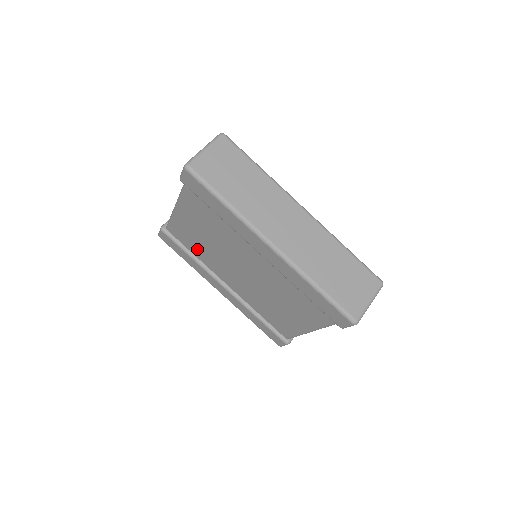
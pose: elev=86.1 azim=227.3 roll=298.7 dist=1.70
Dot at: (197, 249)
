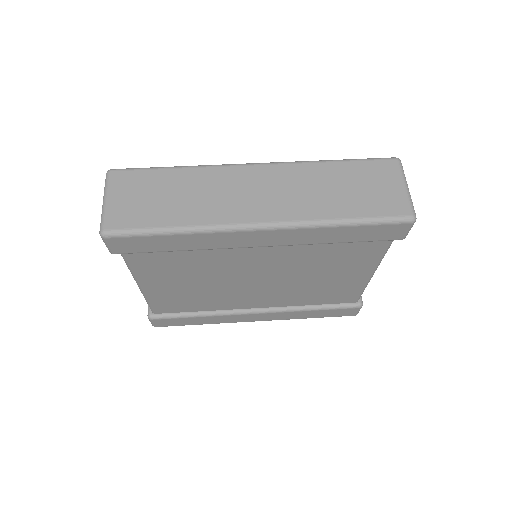
Dot at: (198, 304)
